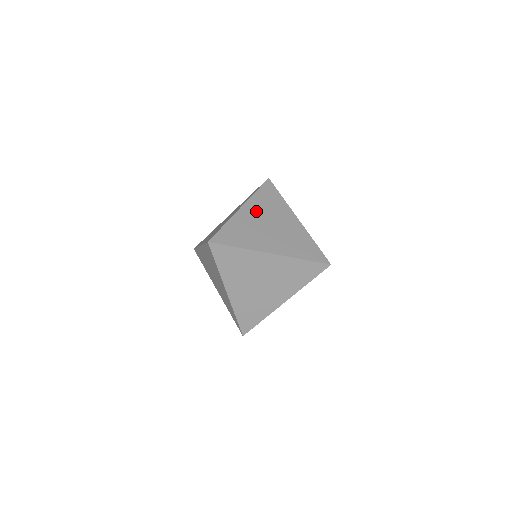
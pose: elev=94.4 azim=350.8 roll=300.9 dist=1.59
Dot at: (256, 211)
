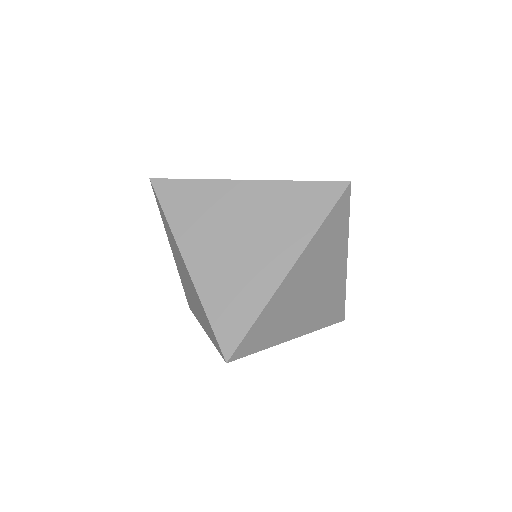
Dot at: occluded
